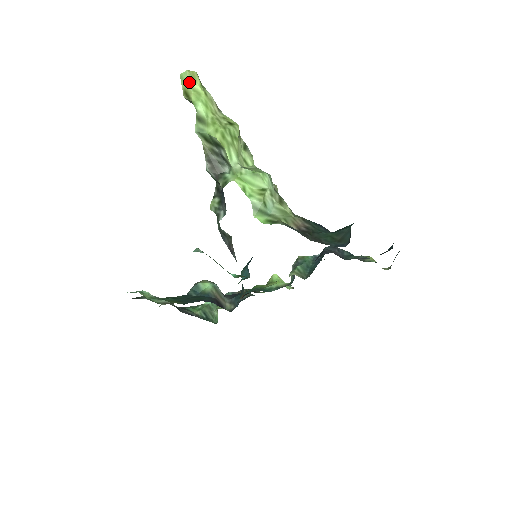
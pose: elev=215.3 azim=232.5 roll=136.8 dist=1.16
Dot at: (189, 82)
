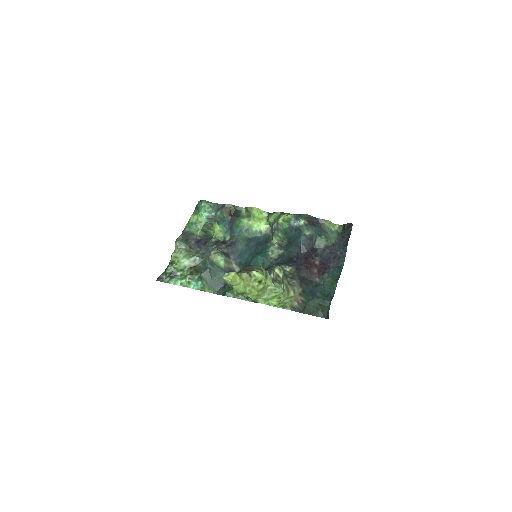
Dot at: (232, 284)
